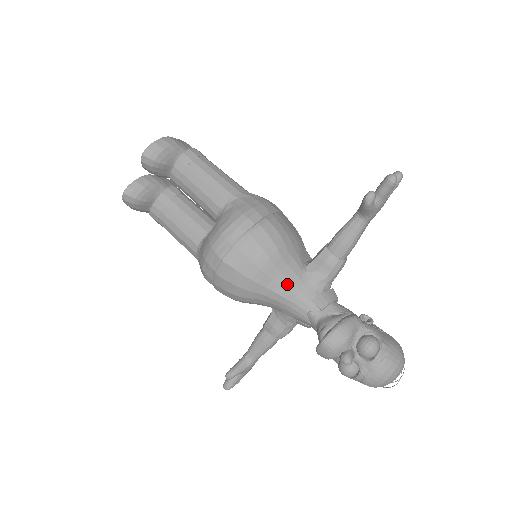
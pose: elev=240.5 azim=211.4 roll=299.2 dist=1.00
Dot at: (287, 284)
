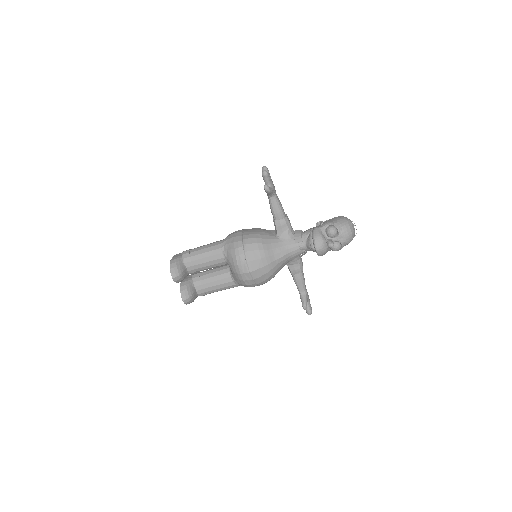
Dot at: (280, 250)
